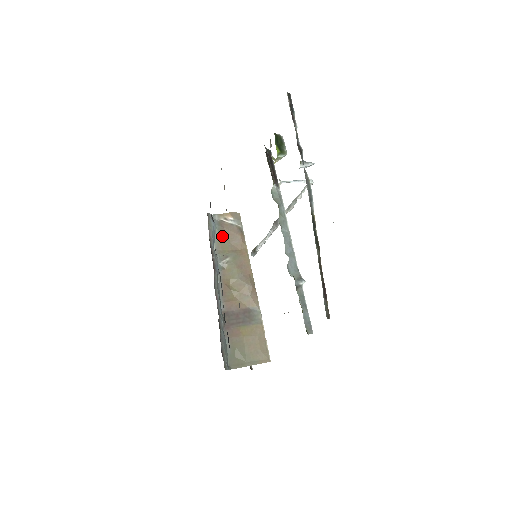
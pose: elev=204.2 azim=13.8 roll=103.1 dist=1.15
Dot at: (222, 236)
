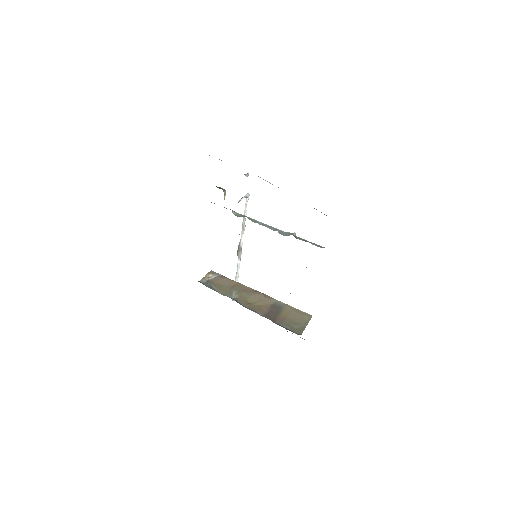
Dot at: (217, 286)
